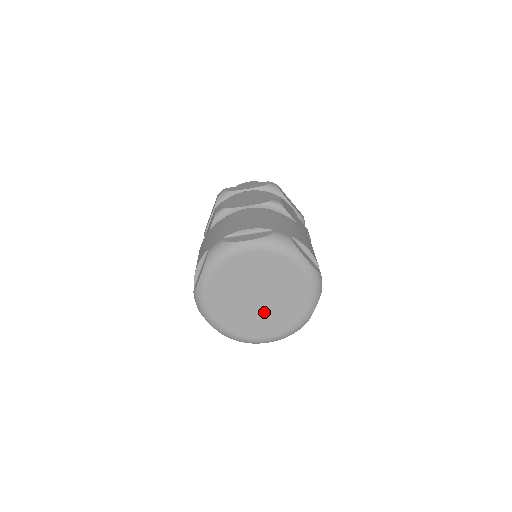
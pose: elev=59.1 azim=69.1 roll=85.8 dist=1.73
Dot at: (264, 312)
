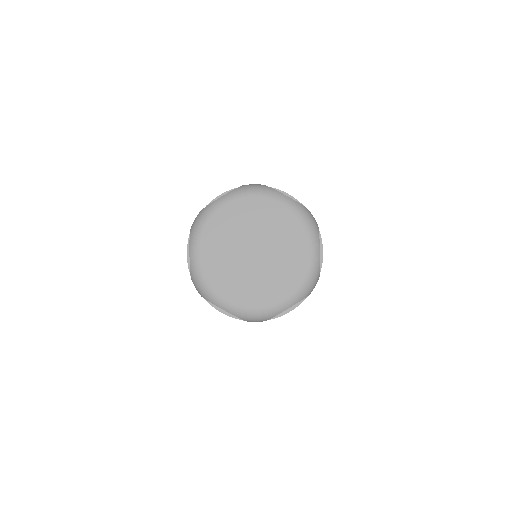
Dot at: (268, 268)
